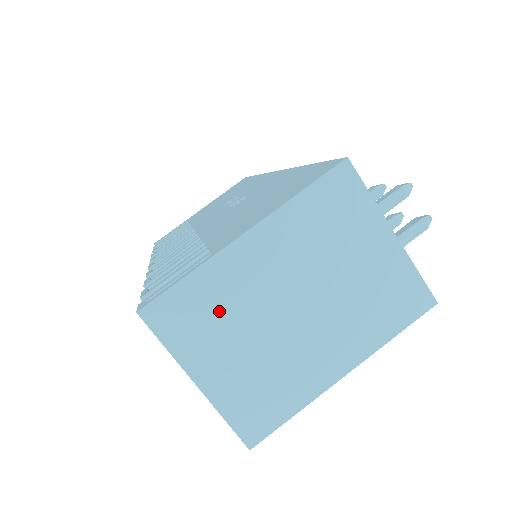
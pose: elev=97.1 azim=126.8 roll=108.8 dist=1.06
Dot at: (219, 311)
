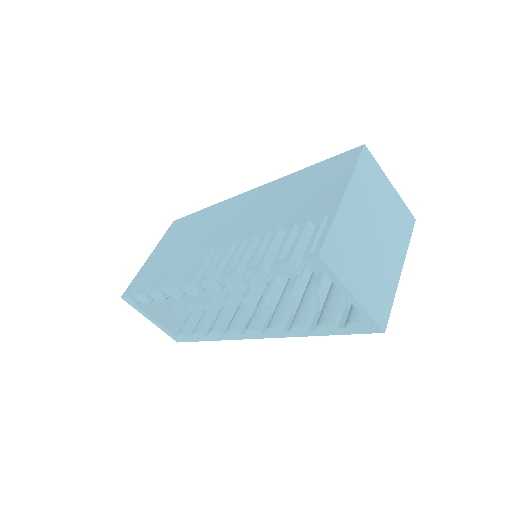
Dot at: (349, 245)
